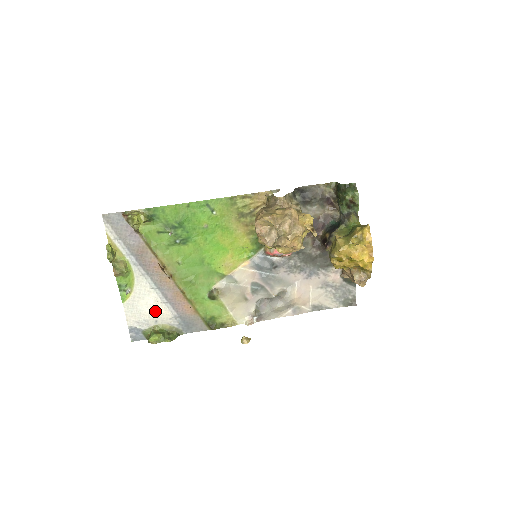
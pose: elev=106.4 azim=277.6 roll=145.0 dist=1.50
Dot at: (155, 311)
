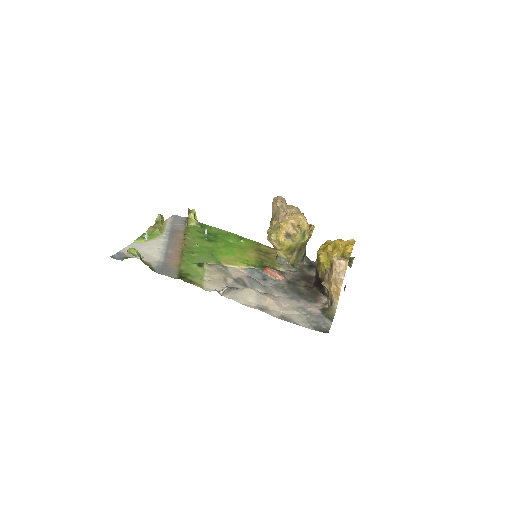
Dot at: (149, 254)
